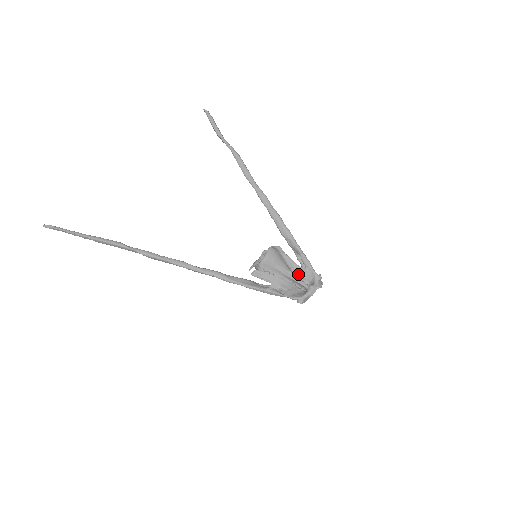
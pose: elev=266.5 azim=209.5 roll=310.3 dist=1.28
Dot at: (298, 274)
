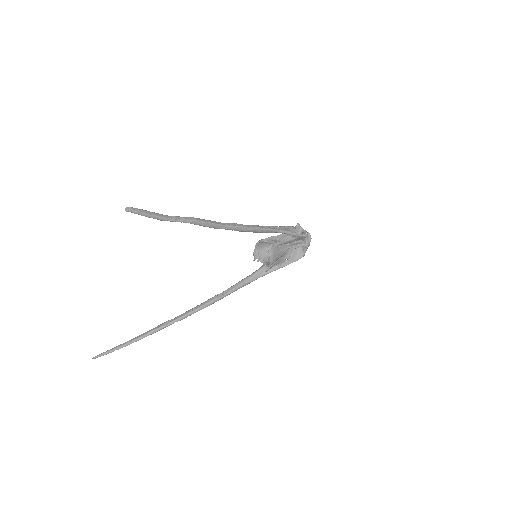
Dot at: (291, 242)
